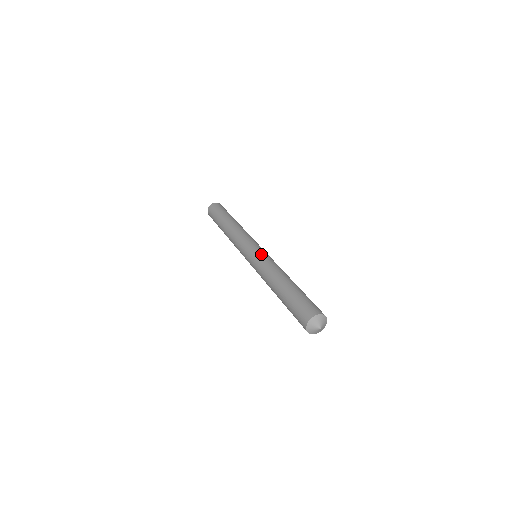
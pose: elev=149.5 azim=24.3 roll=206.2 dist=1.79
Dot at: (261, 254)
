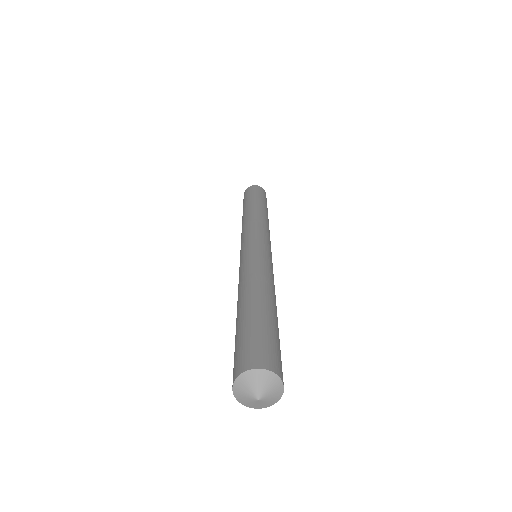
Dot at: (241, 258)
